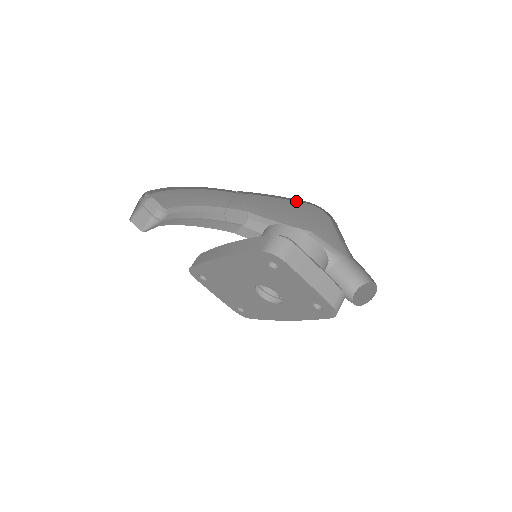
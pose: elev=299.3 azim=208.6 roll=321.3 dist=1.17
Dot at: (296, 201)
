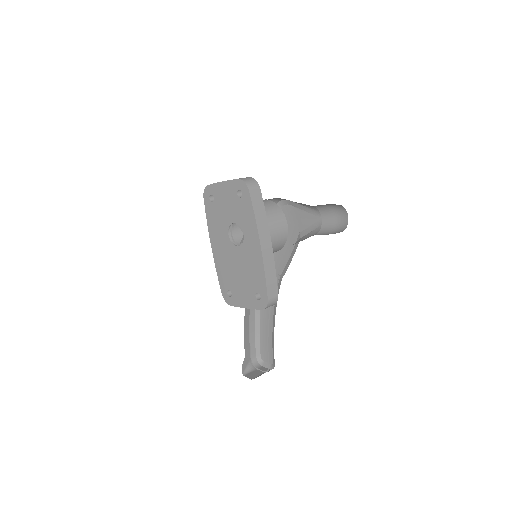
Dot at: occluded
